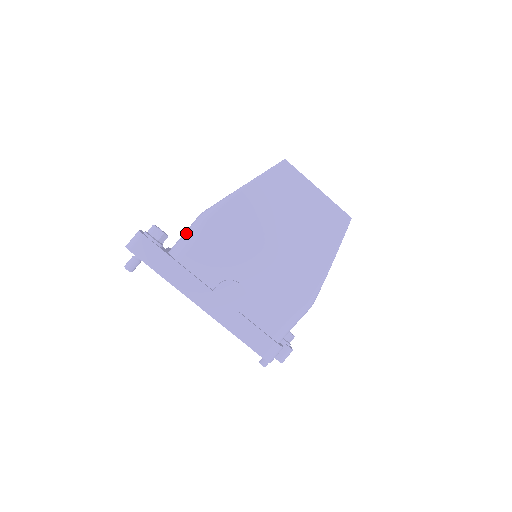
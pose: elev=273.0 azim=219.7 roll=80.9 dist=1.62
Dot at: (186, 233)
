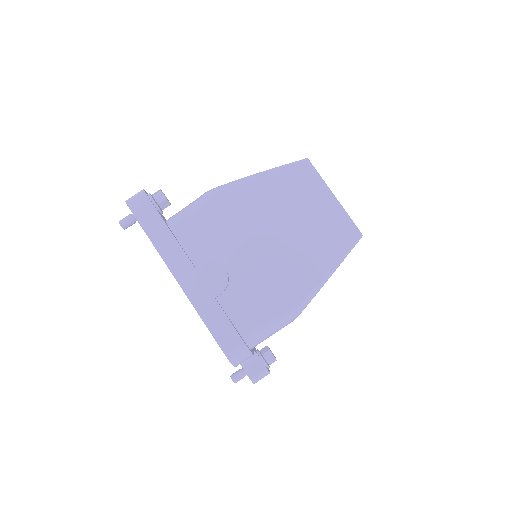
Dot at: (188, 205)
